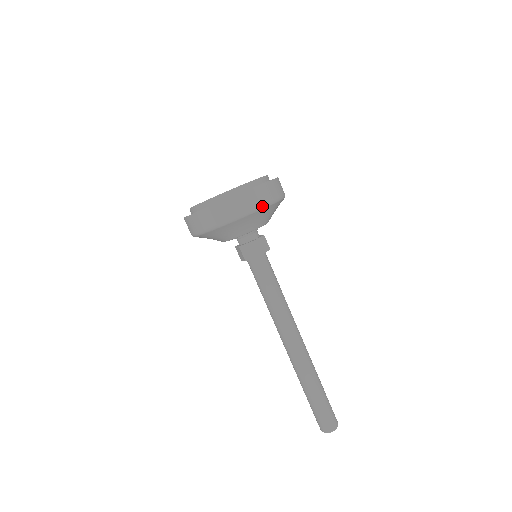
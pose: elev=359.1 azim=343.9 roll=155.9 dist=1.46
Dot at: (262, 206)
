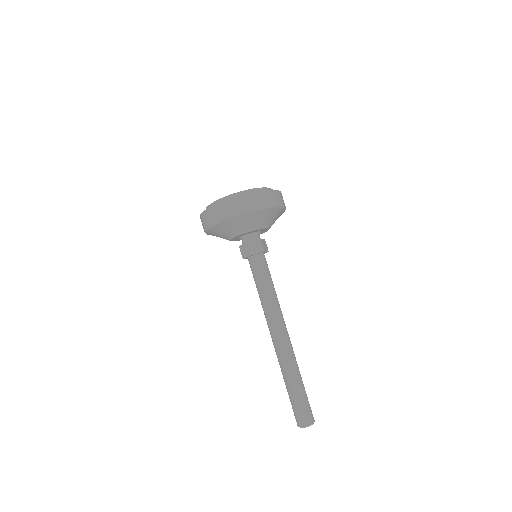
Dot at: (278, 205)
